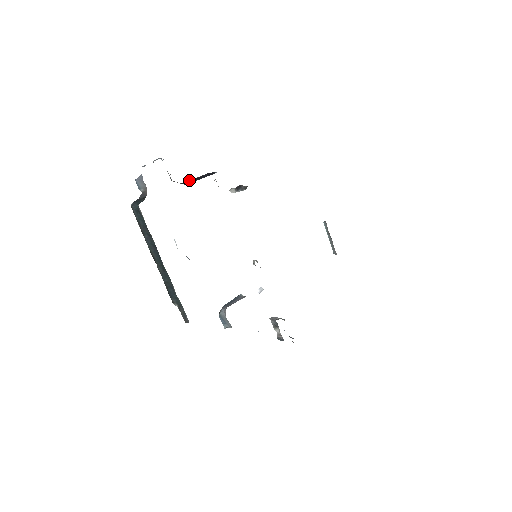
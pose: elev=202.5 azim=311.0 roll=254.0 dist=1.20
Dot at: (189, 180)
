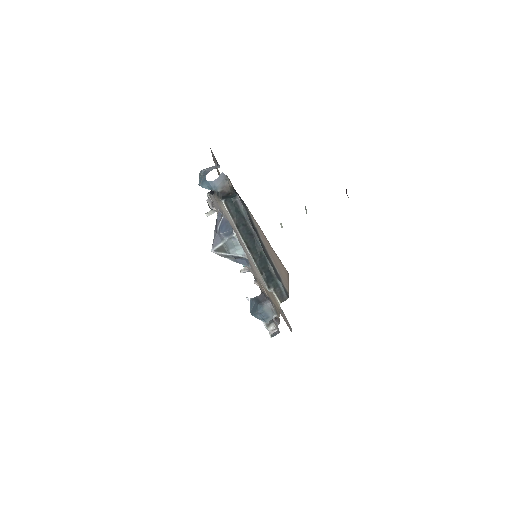
Dot at: (212, 193)
